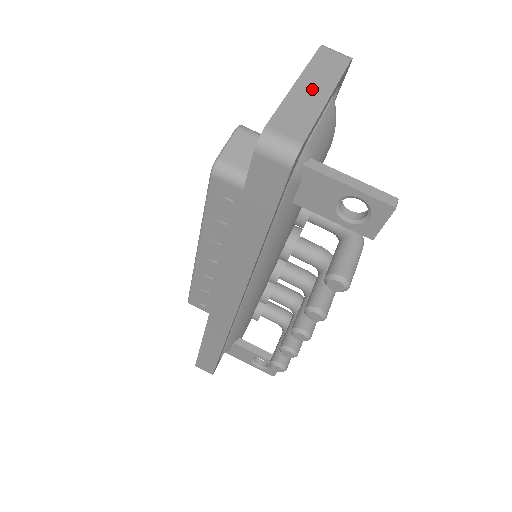
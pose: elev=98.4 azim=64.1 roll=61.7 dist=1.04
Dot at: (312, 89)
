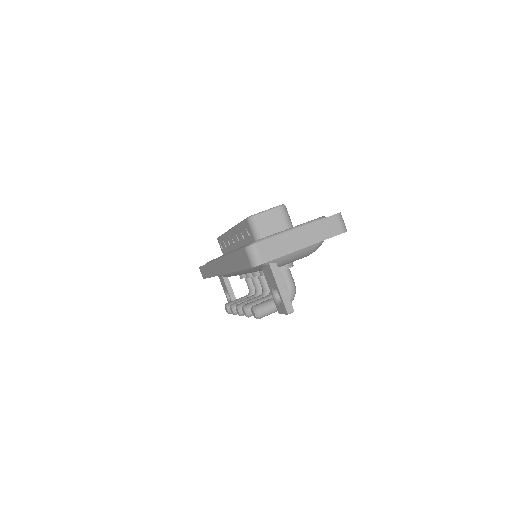
Dot at: (300, 238)
